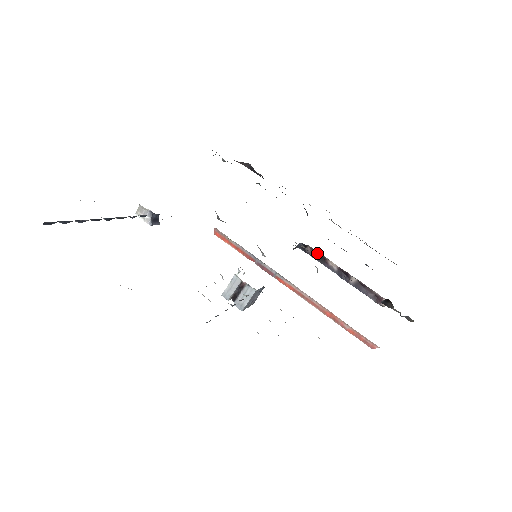
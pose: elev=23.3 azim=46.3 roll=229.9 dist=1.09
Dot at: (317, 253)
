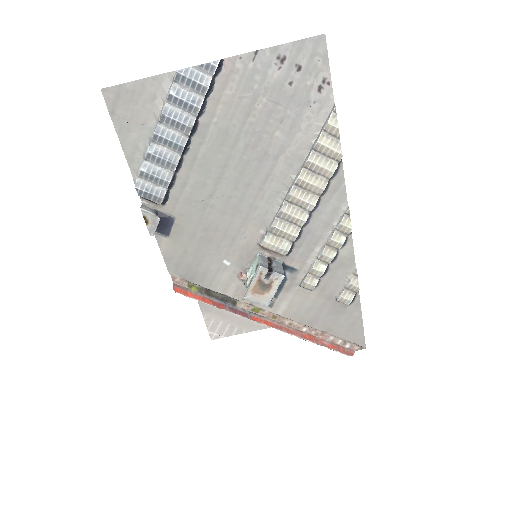
Dot at: occluded
